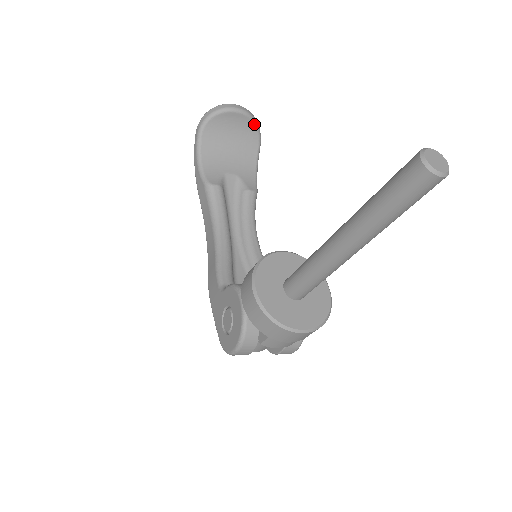
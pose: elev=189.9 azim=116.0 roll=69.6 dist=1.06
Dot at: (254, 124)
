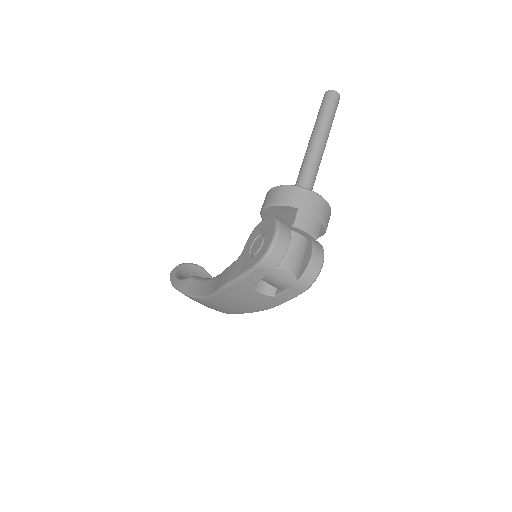
Dot at: occluded
